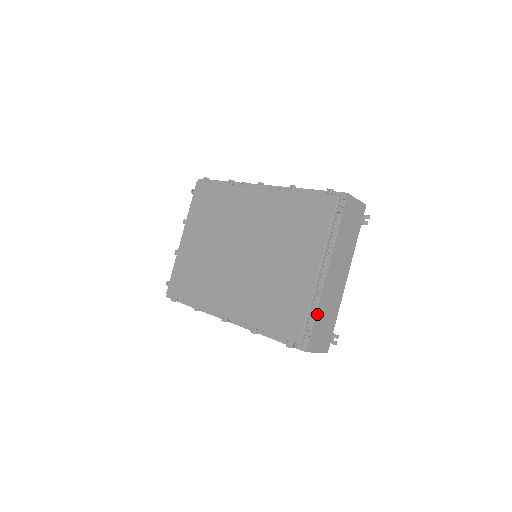
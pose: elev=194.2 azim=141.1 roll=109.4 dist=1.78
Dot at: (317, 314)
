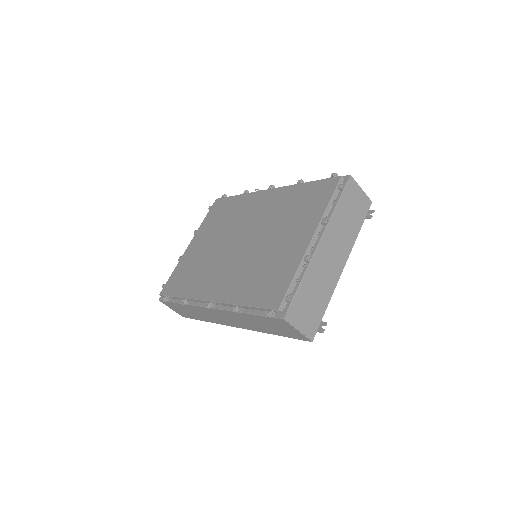
Dot at: (303, 282)
